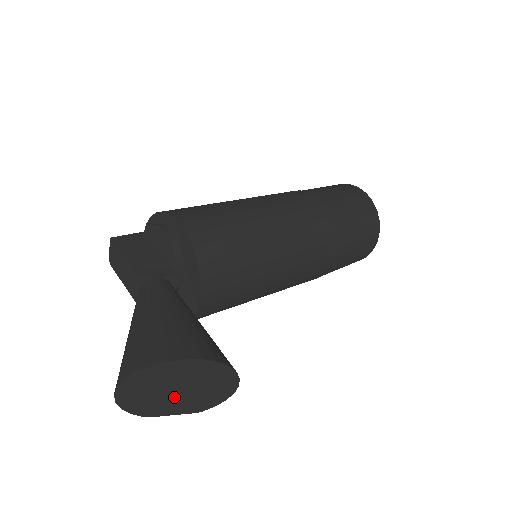
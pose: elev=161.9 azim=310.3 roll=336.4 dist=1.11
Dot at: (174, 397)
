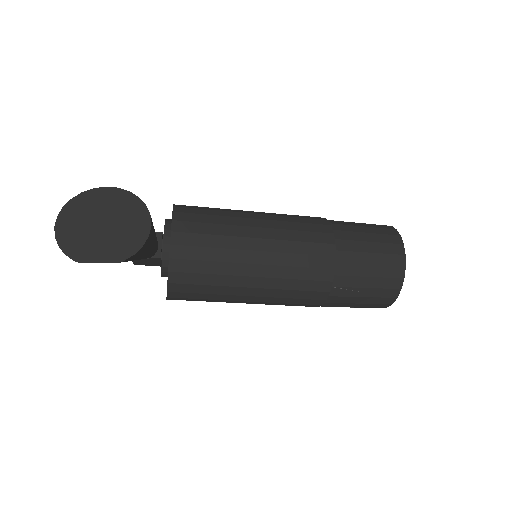
Dot at: (98, 236)
